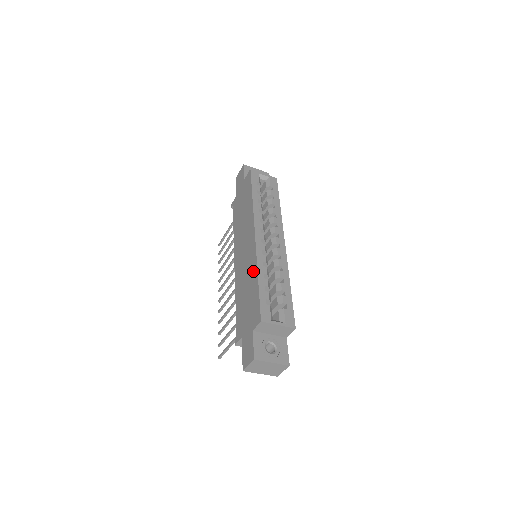
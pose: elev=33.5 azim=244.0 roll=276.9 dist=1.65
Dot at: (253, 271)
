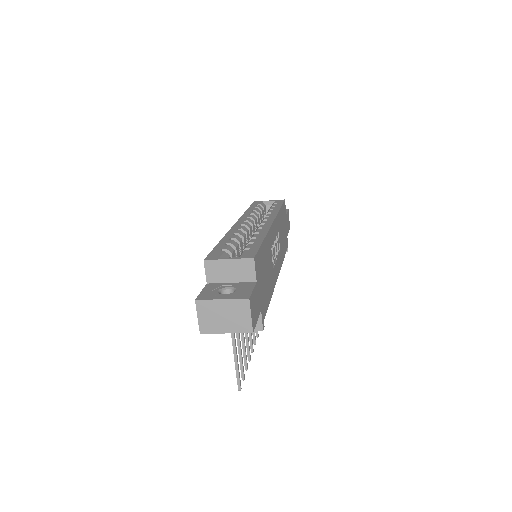
Dot at: occluded
